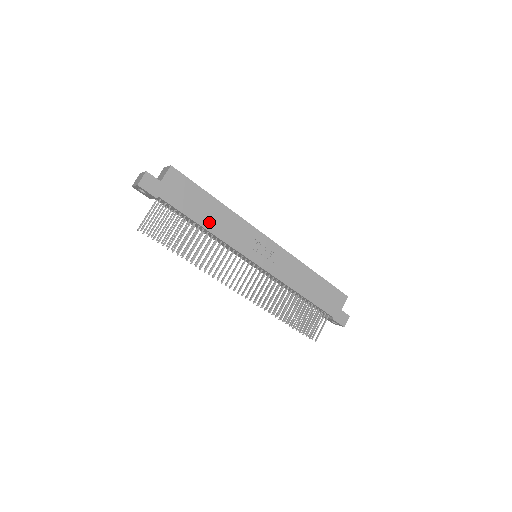
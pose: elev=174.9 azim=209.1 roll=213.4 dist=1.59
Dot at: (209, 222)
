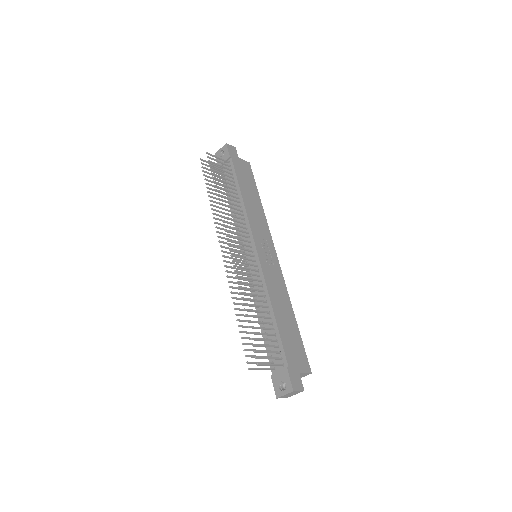
Dot at: (247, 198)
